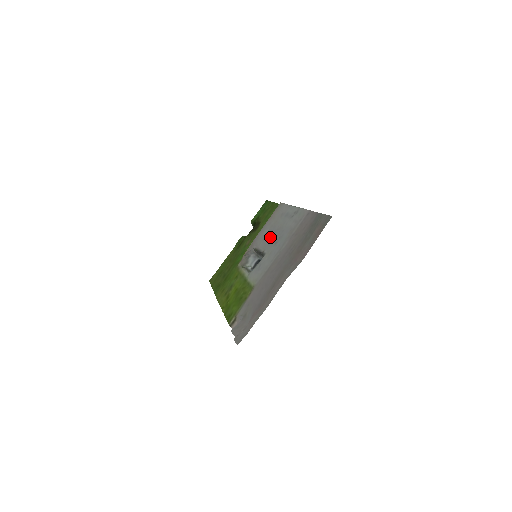
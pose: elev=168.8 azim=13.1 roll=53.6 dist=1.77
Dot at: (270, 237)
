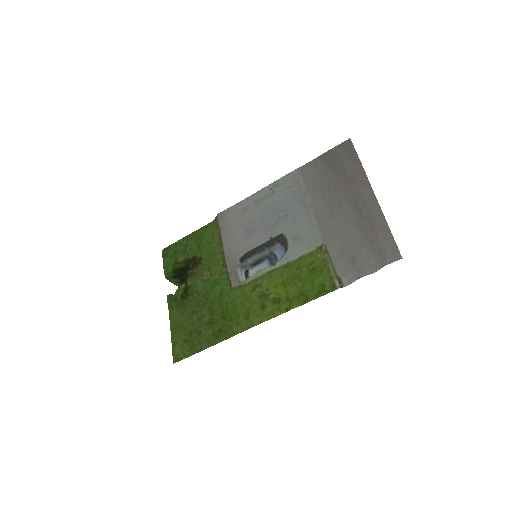
Dot at: (261, 226)
